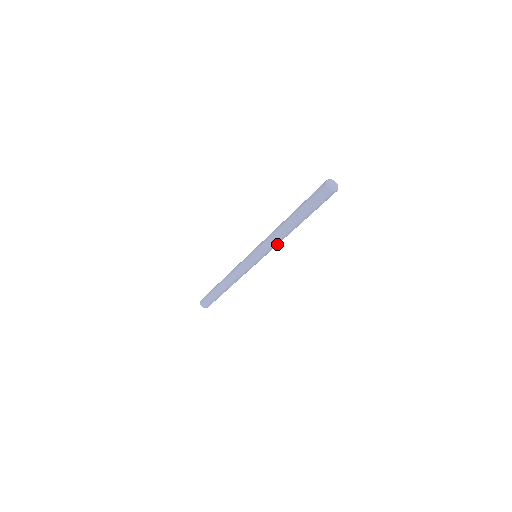
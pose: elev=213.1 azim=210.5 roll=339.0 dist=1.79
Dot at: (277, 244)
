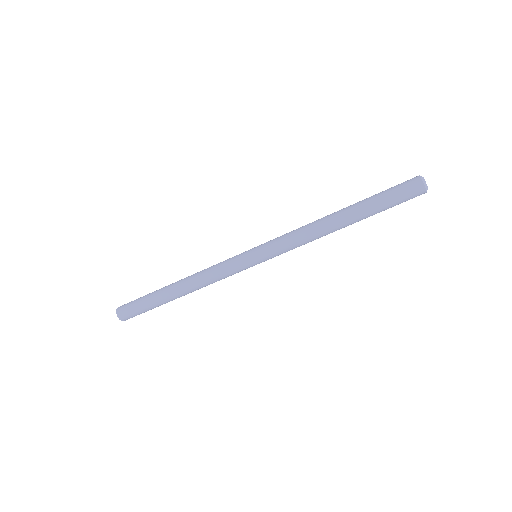
Dot at: (298, 240)
